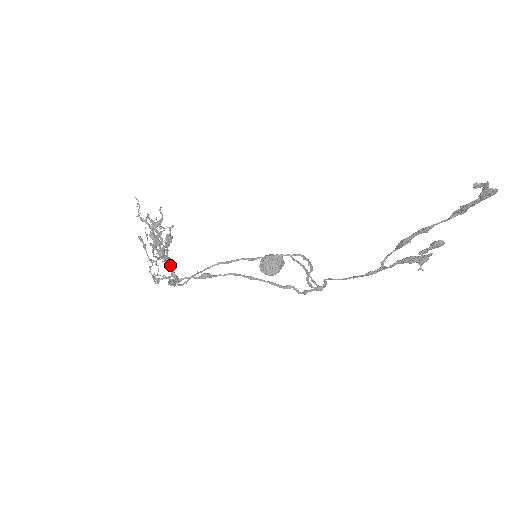
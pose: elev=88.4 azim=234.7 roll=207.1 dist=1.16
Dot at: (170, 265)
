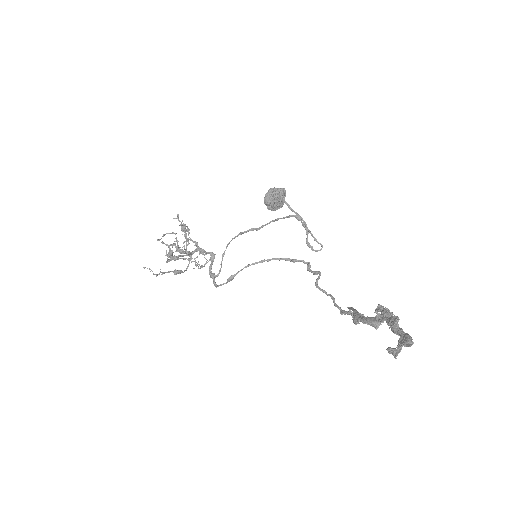
Dot at: occluded
